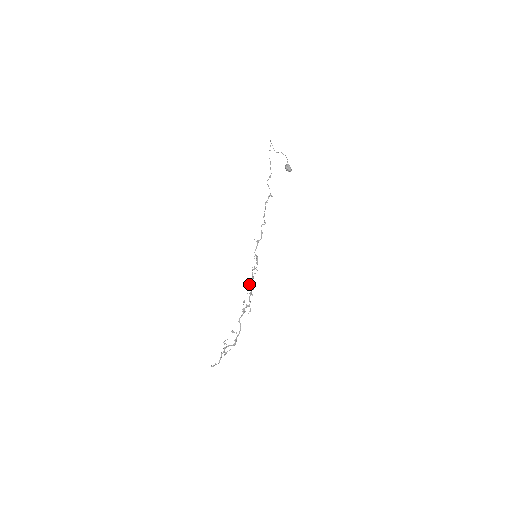
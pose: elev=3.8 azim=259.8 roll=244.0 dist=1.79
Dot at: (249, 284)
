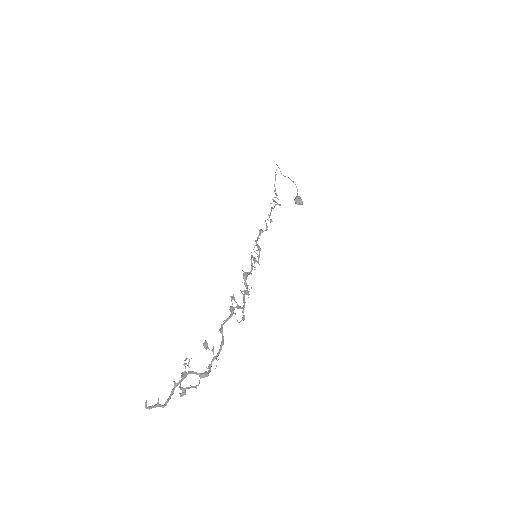
Dot at: (244, 274)
